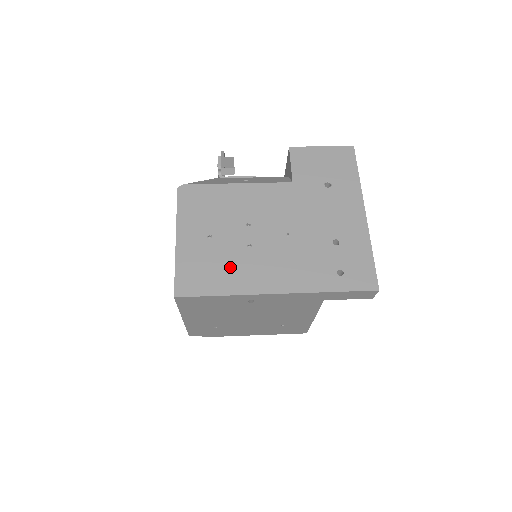
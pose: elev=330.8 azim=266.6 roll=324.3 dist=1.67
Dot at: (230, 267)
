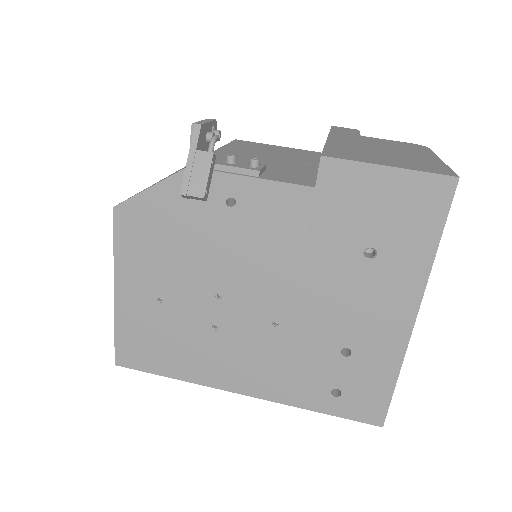
Dot at: (185, 348)
